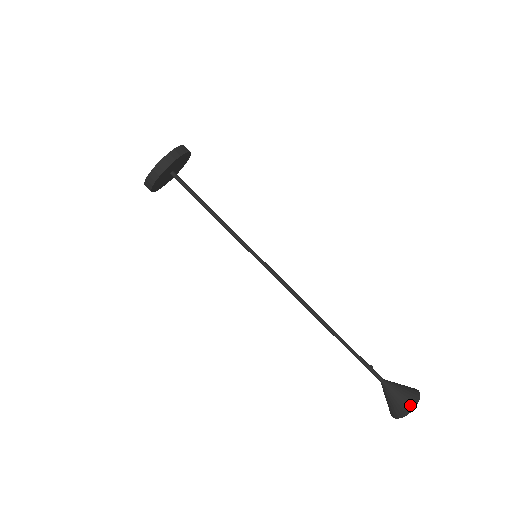
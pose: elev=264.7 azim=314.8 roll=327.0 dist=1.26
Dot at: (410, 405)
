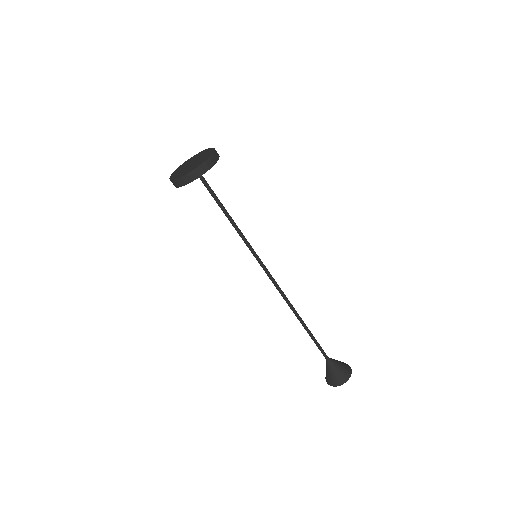
Dot at: (335, 383)
